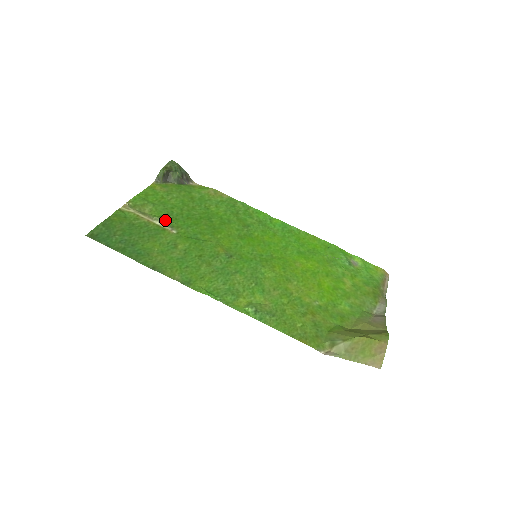
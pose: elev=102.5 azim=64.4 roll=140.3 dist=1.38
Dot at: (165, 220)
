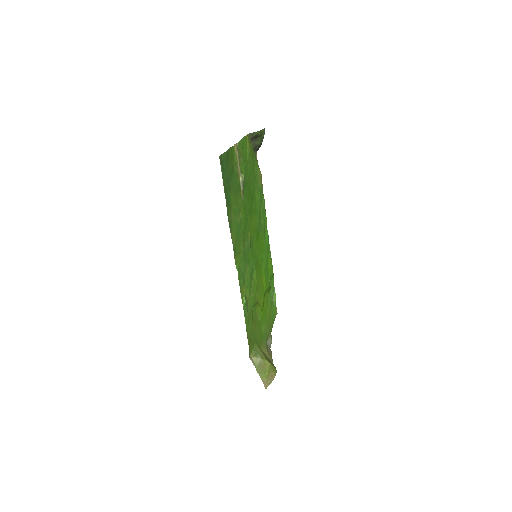
Dot at: (244, 182)
